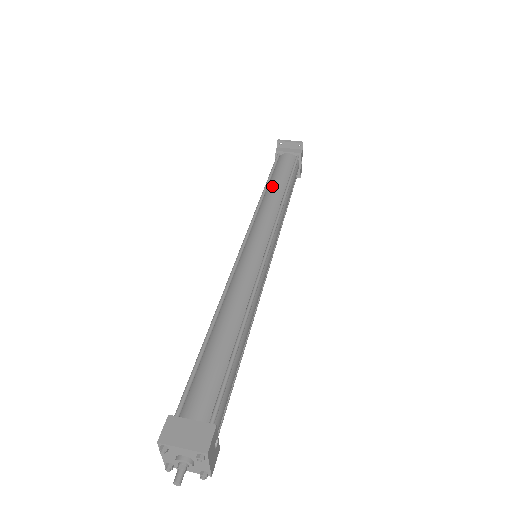
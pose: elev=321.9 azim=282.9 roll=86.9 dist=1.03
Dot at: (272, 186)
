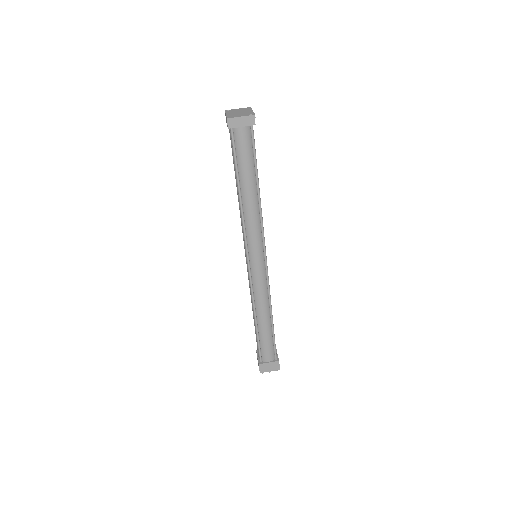
Dot at: (245, 190)
